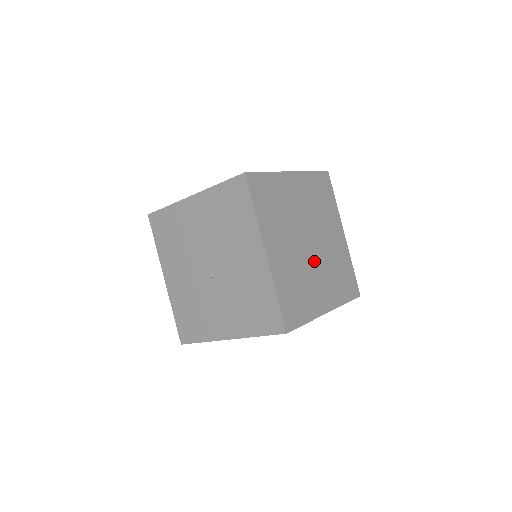
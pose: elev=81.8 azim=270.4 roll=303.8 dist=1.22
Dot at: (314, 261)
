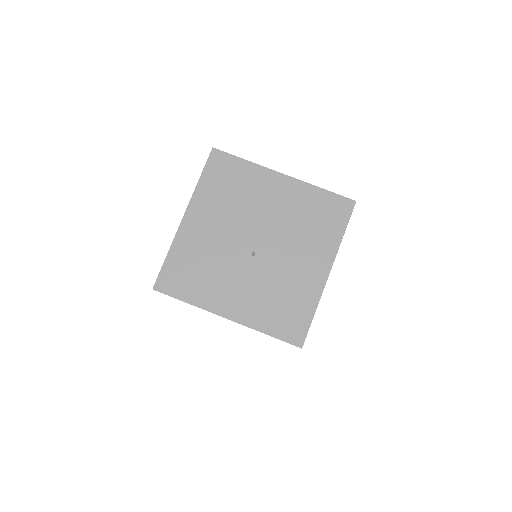
Dot at: occluded
